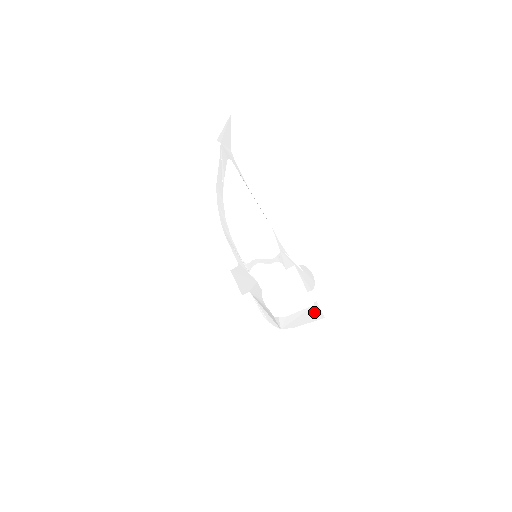
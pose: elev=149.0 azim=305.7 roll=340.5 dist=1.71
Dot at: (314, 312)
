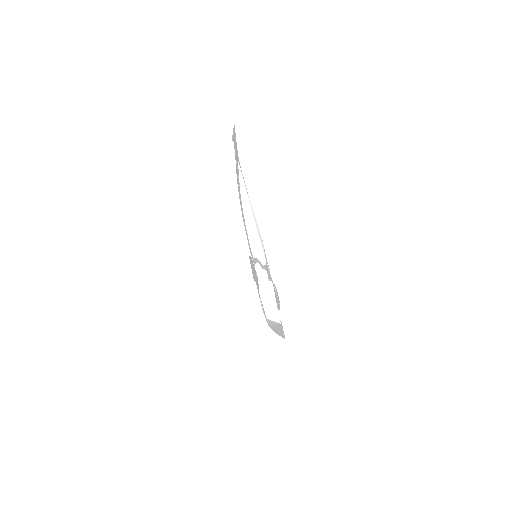
Dot at: (281, 329)
